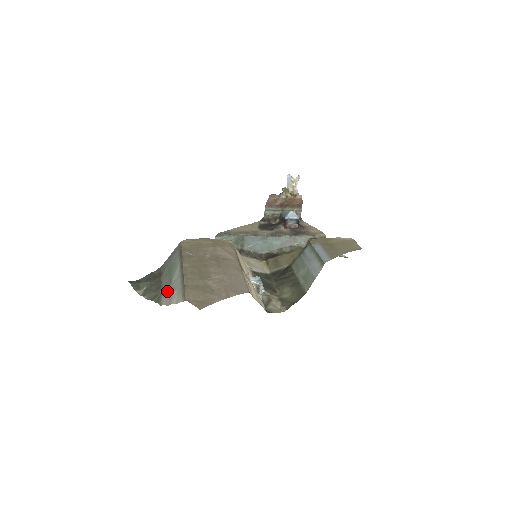
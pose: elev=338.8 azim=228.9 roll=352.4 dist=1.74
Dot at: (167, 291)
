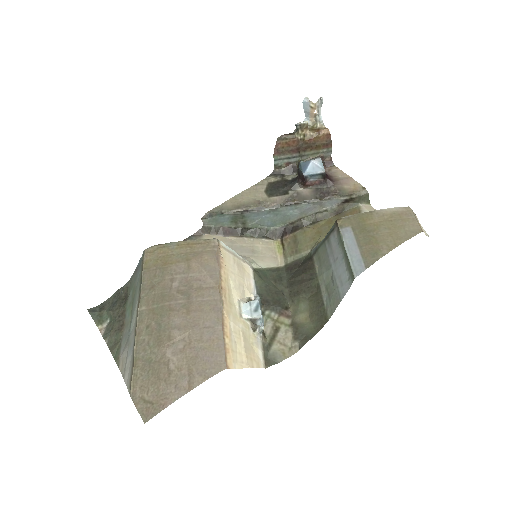
Dot at: (125, 344)
